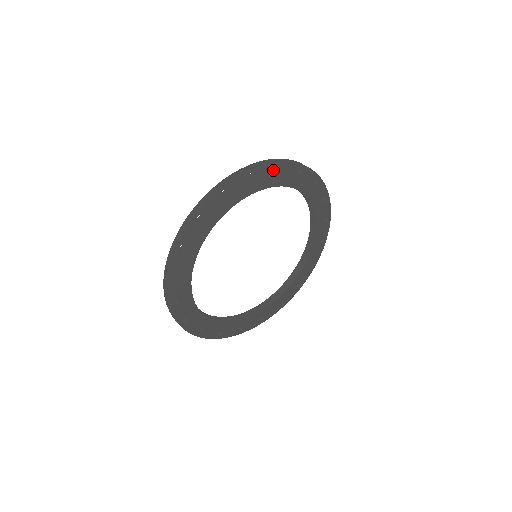
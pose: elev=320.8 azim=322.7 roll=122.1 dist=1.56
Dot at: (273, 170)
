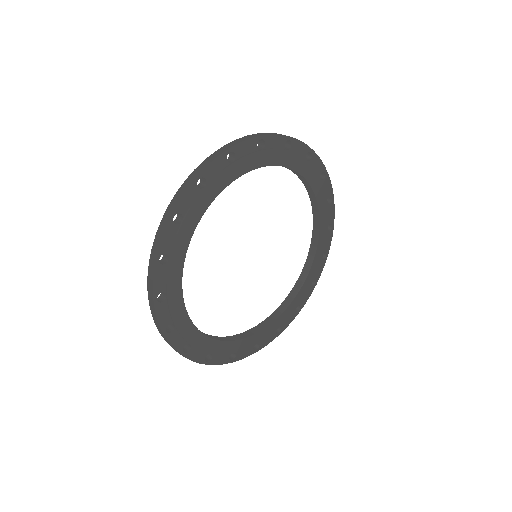
Dot at: (255, 147)
